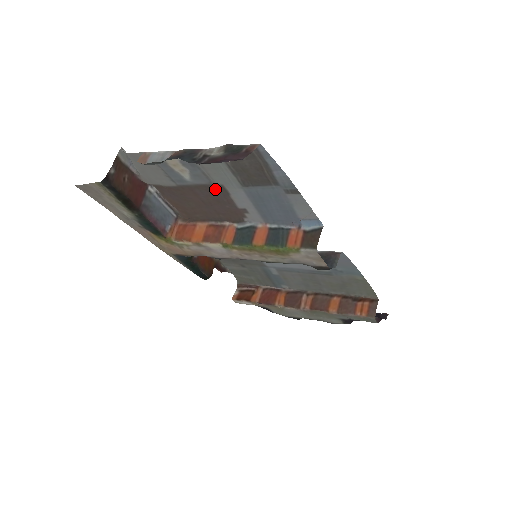
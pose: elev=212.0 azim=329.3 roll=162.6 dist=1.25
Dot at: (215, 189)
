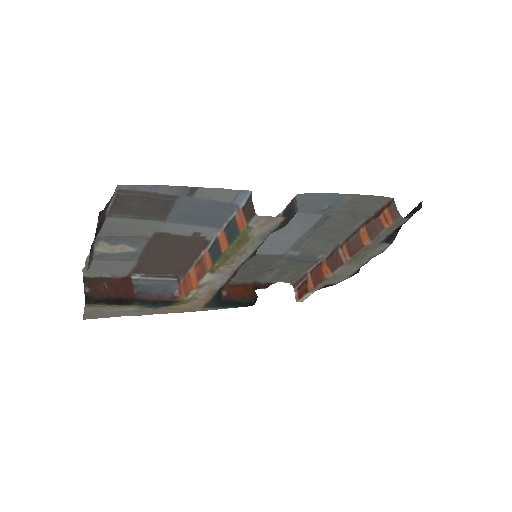
Dot at: (157, 239)
